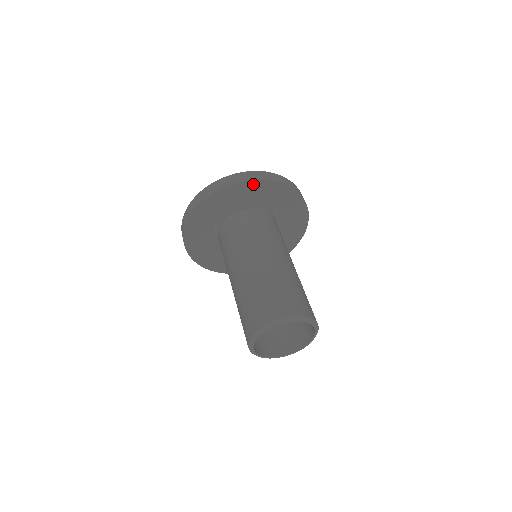
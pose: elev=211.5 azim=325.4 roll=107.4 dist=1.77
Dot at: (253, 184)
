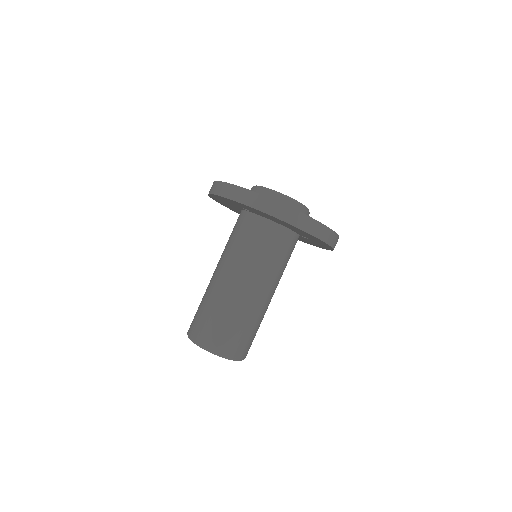
Dot at: (303, 231)
